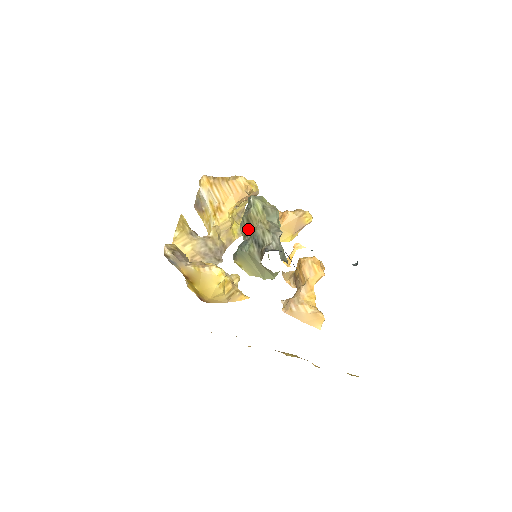
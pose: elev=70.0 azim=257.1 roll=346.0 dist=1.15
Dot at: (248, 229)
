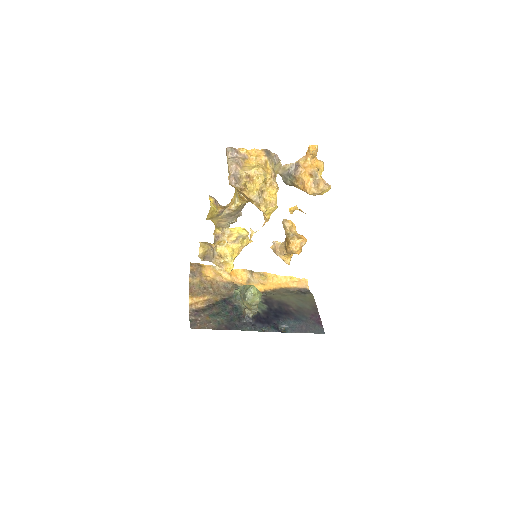
Dot at: occluded
